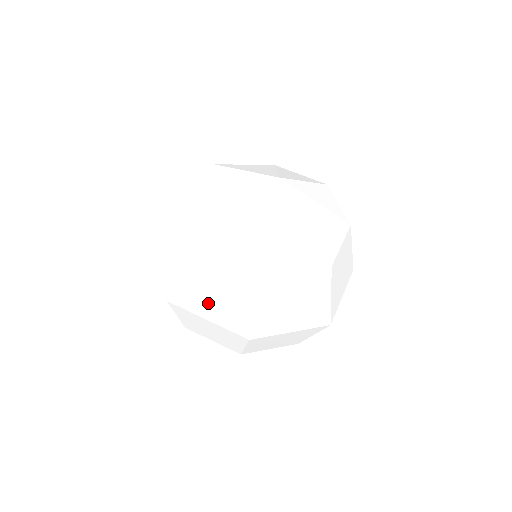
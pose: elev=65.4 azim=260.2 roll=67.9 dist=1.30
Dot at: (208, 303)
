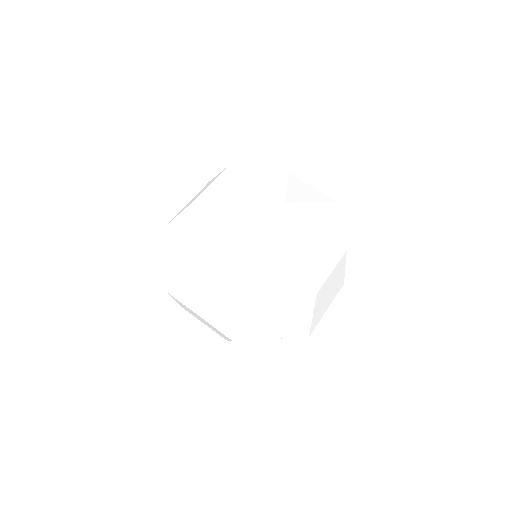
Dot at: (201, 303)
